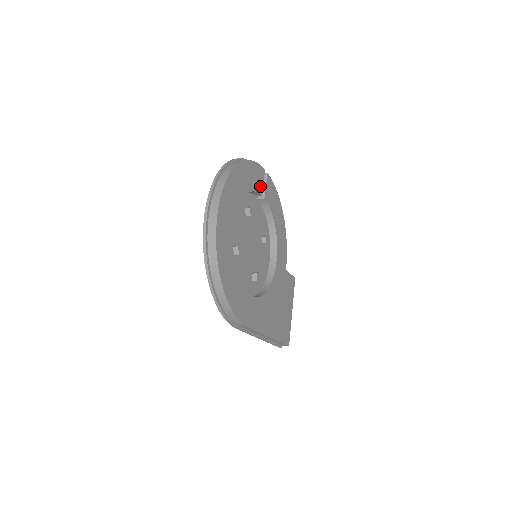
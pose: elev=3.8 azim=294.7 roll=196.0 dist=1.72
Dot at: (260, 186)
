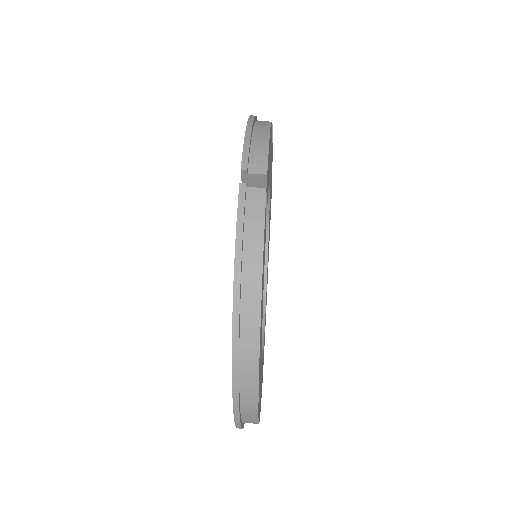
Dot at: (265, 230)
